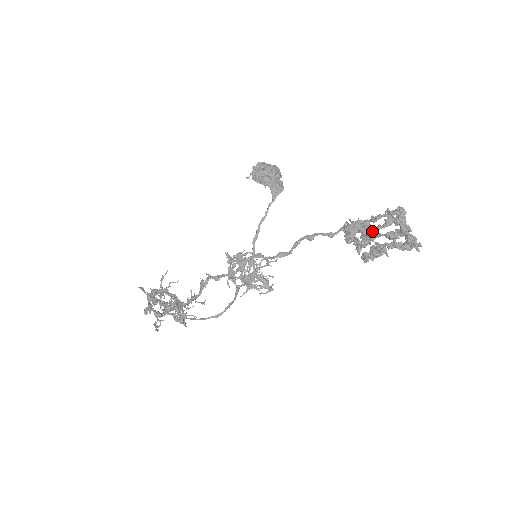
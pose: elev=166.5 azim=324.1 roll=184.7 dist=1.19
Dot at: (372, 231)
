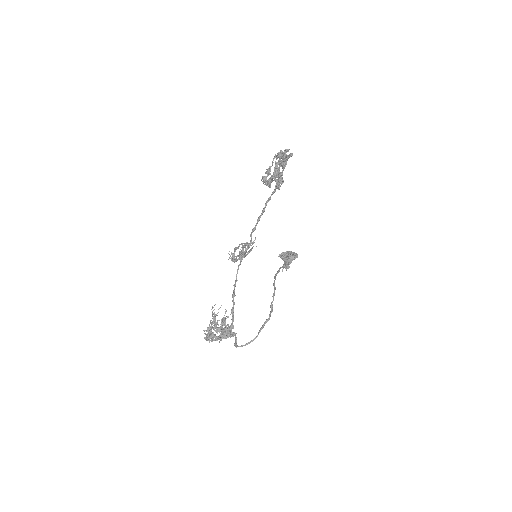
Dot at: (279, 174)
